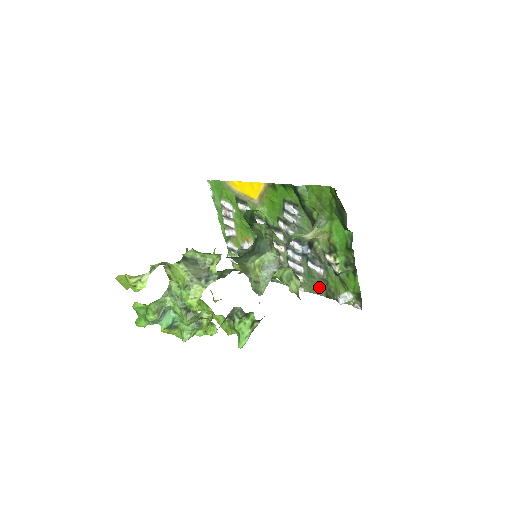
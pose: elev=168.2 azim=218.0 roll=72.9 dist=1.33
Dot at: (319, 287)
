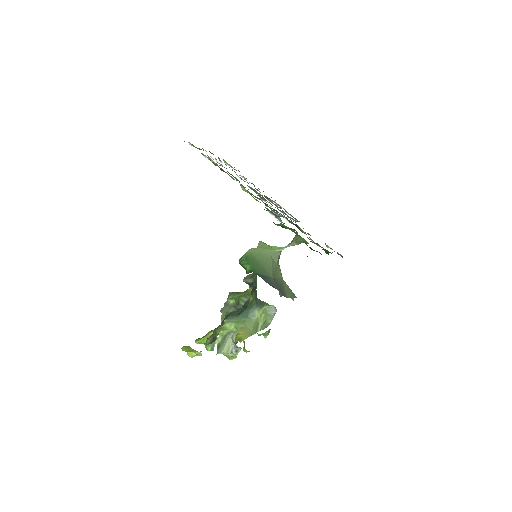
Dot at: occluded
